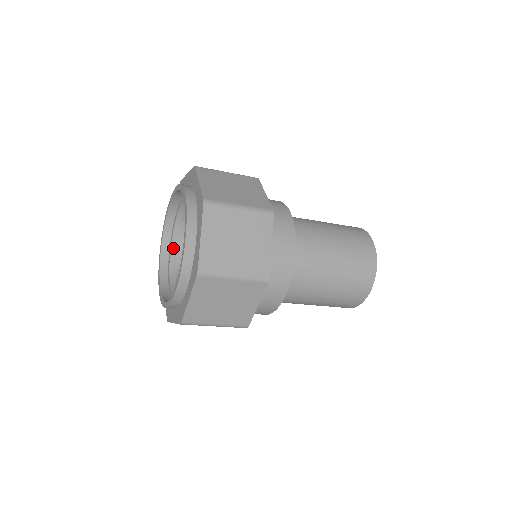
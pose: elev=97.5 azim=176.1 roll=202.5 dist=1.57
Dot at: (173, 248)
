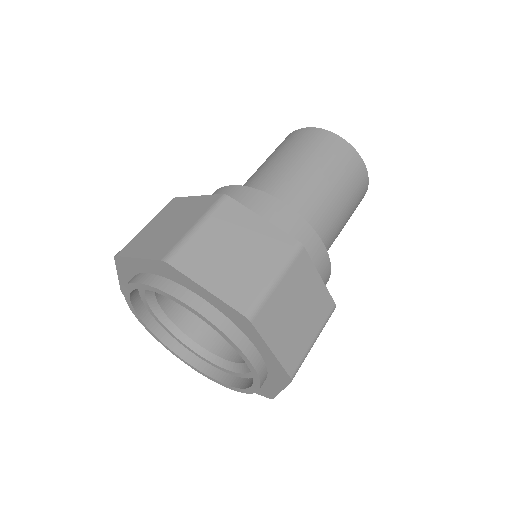
Dot at: (191, 345)
